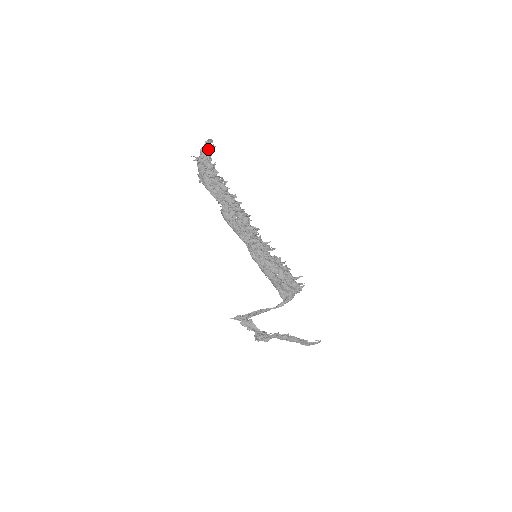
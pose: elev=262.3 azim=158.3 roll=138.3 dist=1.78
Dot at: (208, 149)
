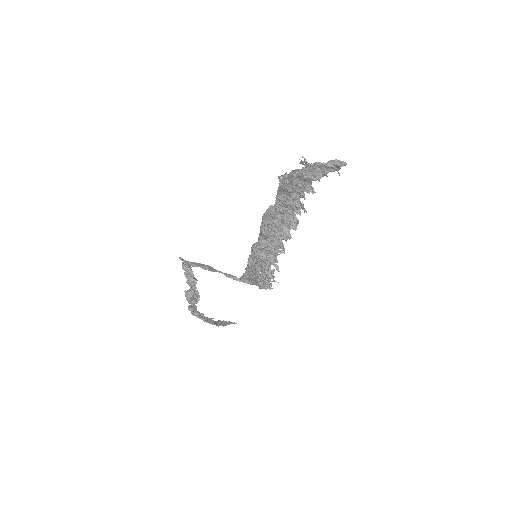
Dot at: (329, 170)
